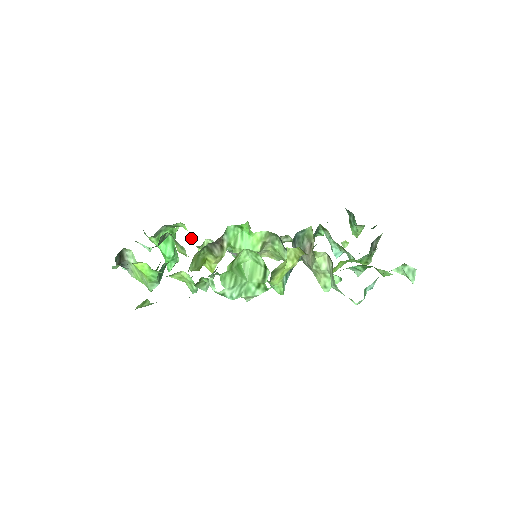
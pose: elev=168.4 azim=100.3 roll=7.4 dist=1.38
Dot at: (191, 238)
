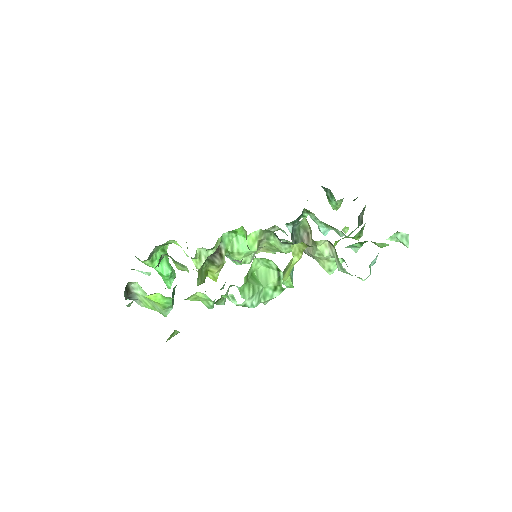
Dot at: (184, 252)
